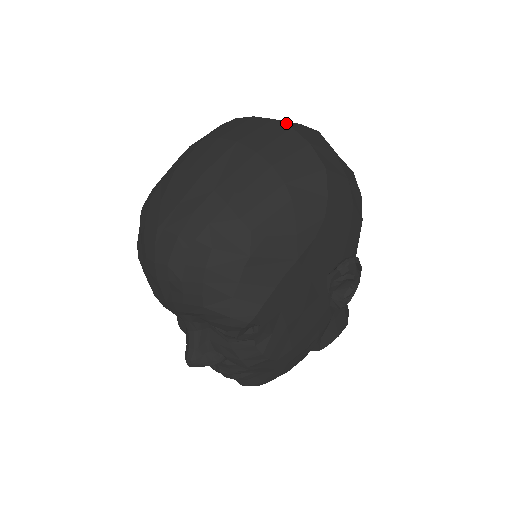
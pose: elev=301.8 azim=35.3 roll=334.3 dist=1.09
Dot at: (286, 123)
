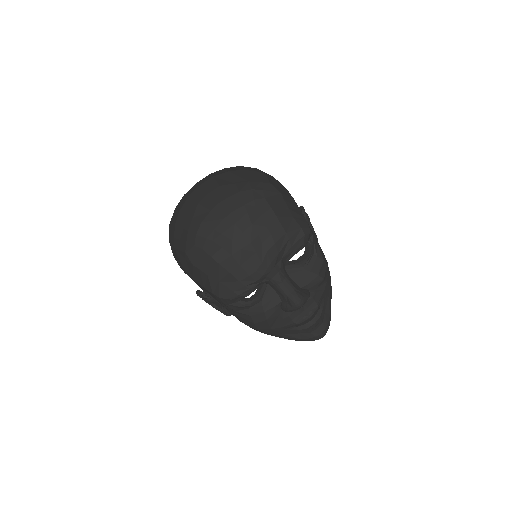
Dot at: occluded
